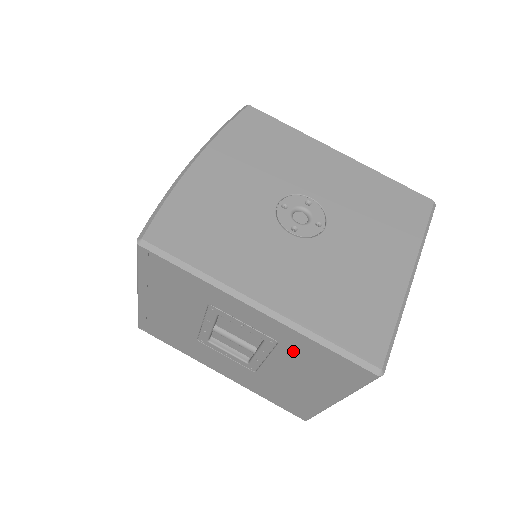
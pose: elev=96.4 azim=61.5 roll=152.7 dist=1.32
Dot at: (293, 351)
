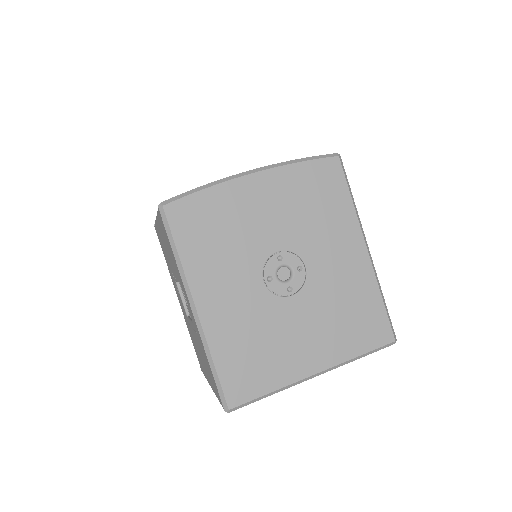
Dot at: (201, 346)
